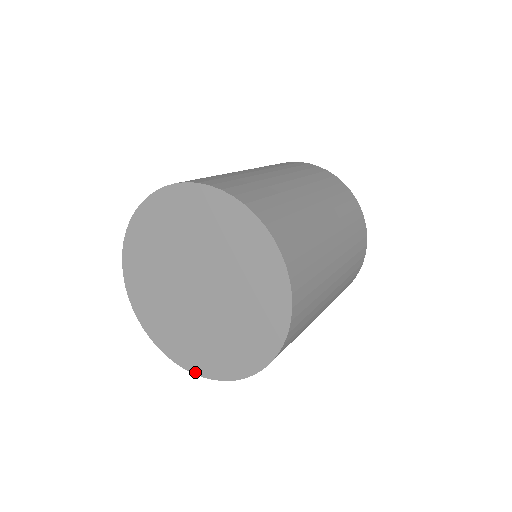
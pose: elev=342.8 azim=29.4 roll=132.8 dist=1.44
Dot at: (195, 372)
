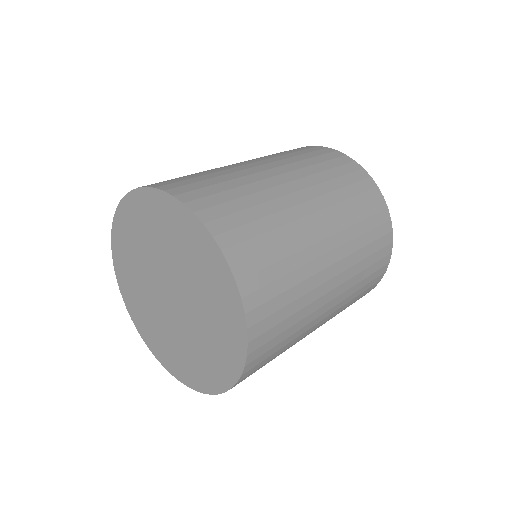
Dot at: (217, 391)
